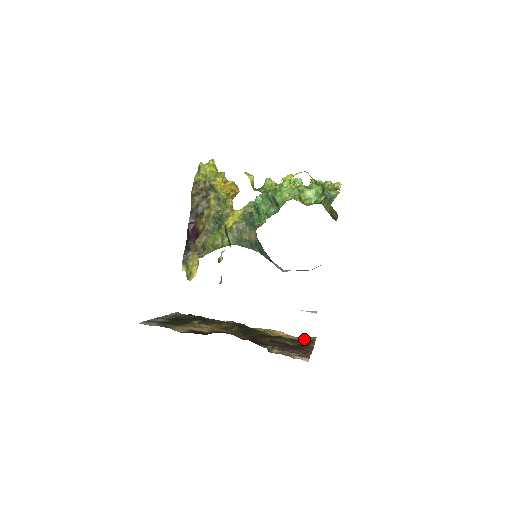
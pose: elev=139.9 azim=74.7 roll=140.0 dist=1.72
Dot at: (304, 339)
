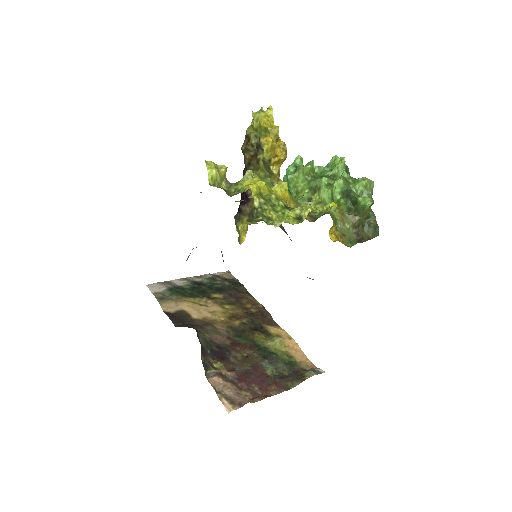
Dot at: (311, 366)
